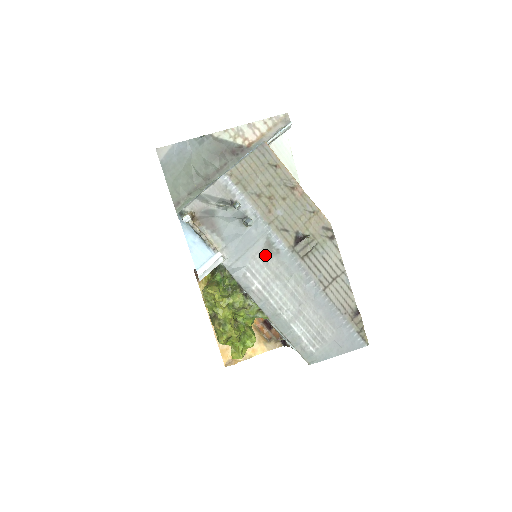
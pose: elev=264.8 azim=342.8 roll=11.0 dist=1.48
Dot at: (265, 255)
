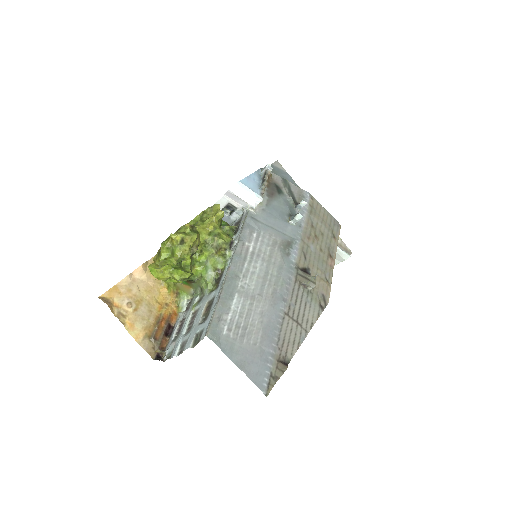
Dot at: (279, 244)
